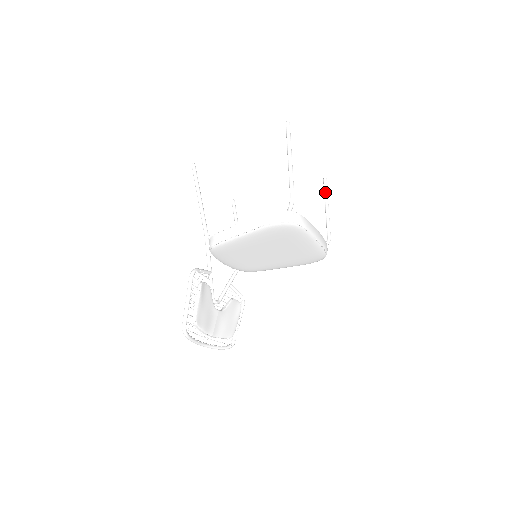
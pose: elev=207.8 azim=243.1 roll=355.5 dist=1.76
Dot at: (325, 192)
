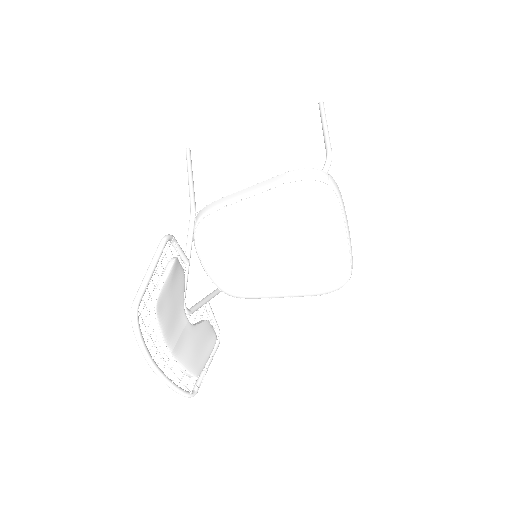
Dot at: occluded
